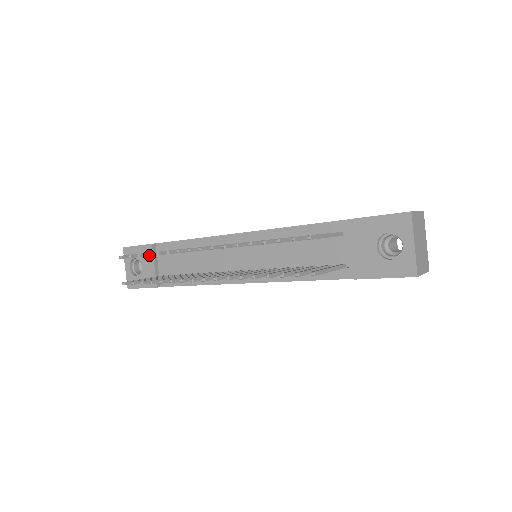
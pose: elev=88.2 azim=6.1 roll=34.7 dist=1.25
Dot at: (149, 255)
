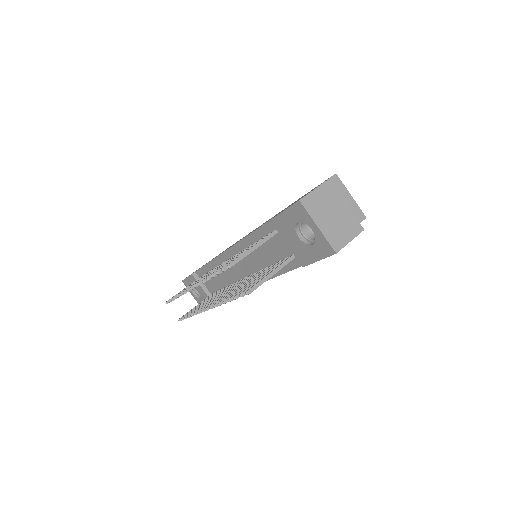
Dot at: (176, 298)
